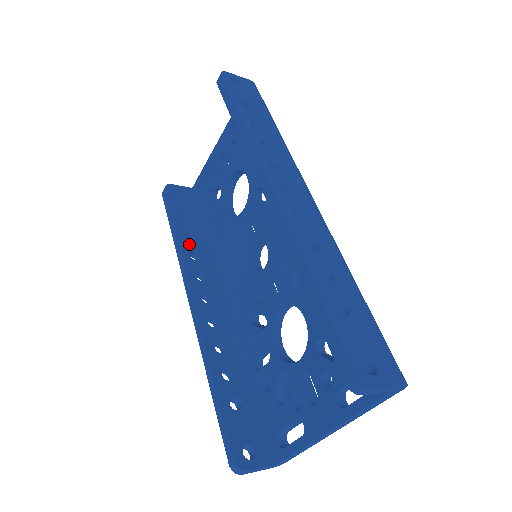
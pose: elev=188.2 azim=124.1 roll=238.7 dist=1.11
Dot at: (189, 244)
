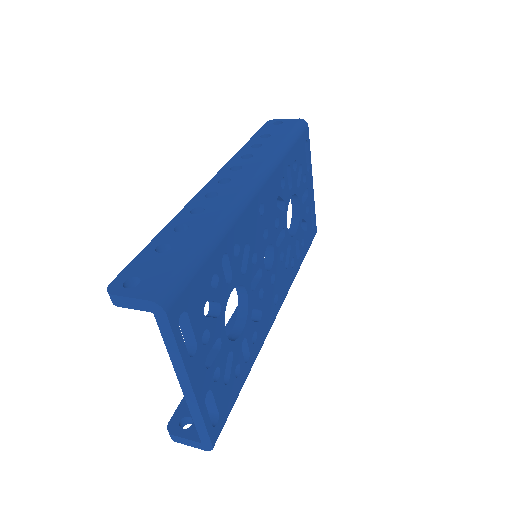
Dot at: occluded
